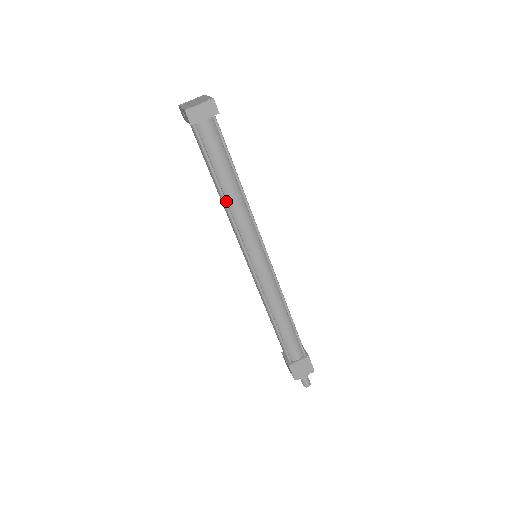
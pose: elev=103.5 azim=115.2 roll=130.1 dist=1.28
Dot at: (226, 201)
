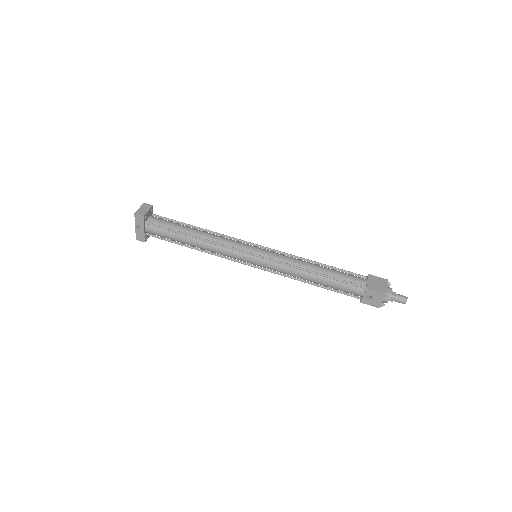
Dot at: (202, 238)
